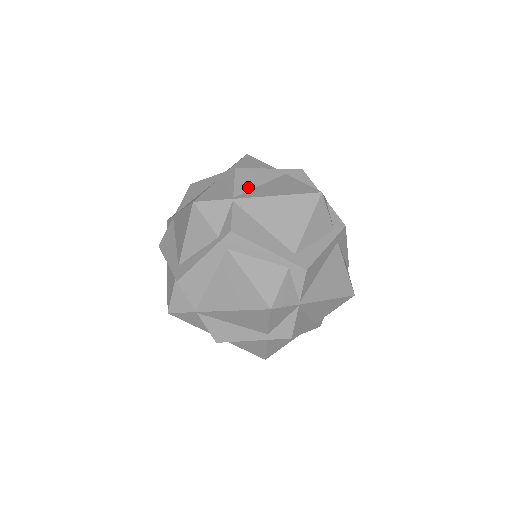
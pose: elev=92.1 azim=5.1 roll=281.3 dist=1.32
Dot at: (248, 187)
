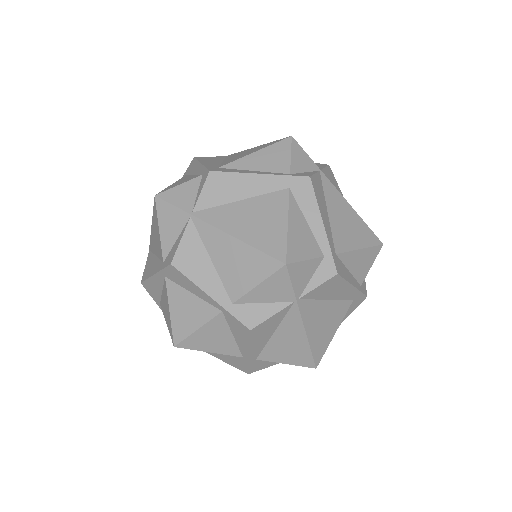
Dot at: occluded
